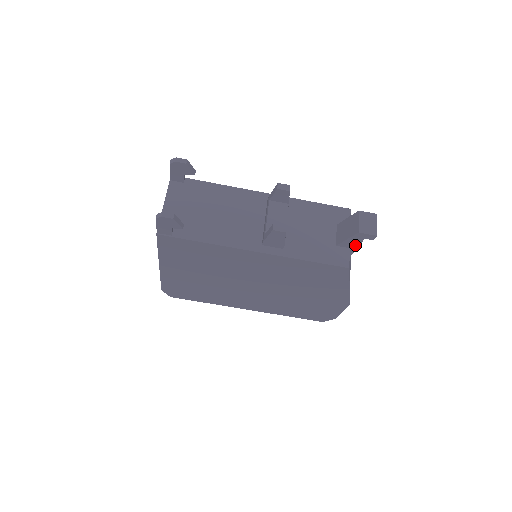
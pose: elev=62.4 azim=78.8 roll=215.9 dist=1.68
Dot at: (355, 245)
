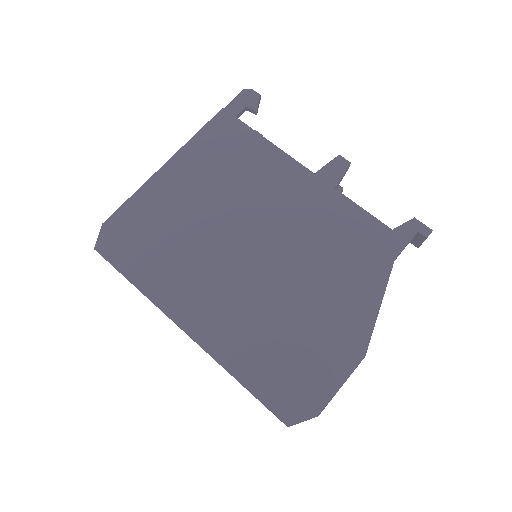
Dot at: (403, 242)
